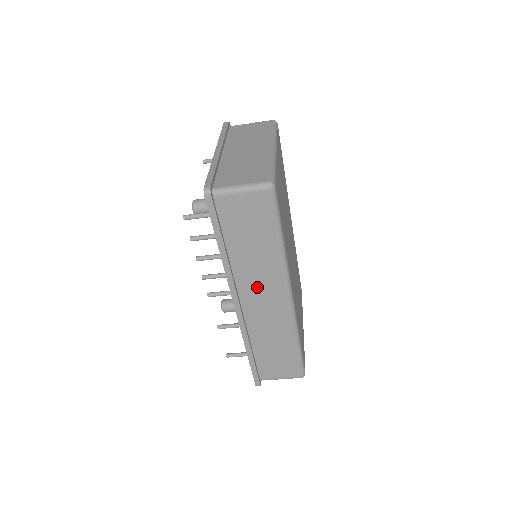
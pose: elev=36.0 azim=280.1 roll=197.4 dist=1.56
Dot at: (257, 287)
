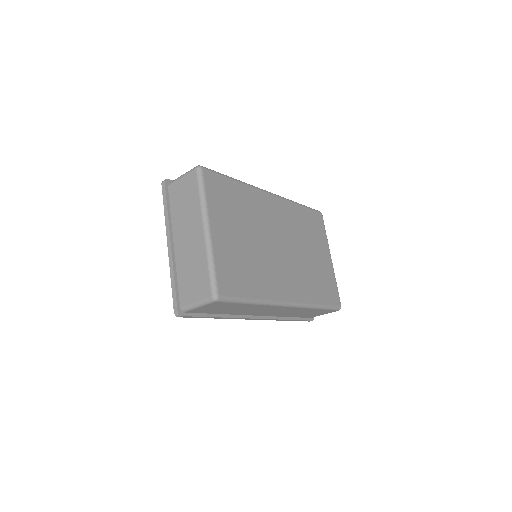
Dot at: (261, 311)
